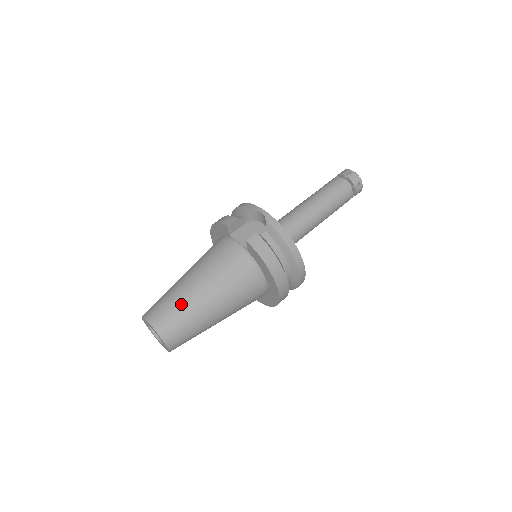
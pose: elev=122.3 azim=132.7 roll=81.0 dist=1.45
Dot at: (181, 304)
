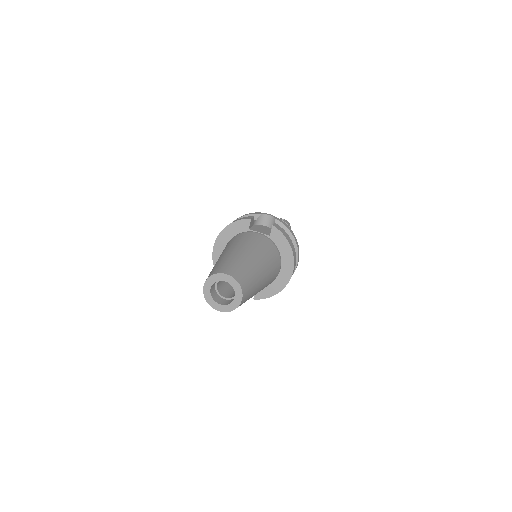
Dot at: (244, 263)
